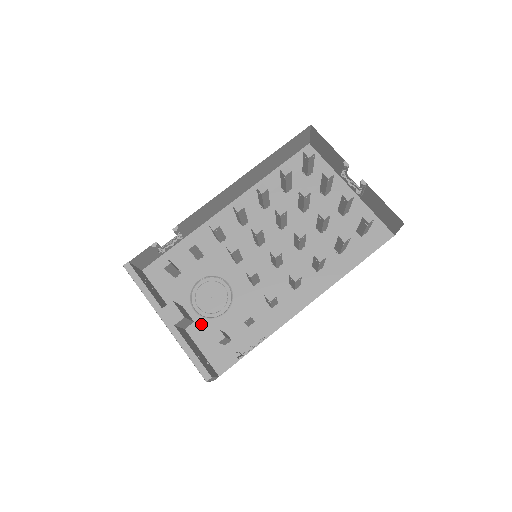
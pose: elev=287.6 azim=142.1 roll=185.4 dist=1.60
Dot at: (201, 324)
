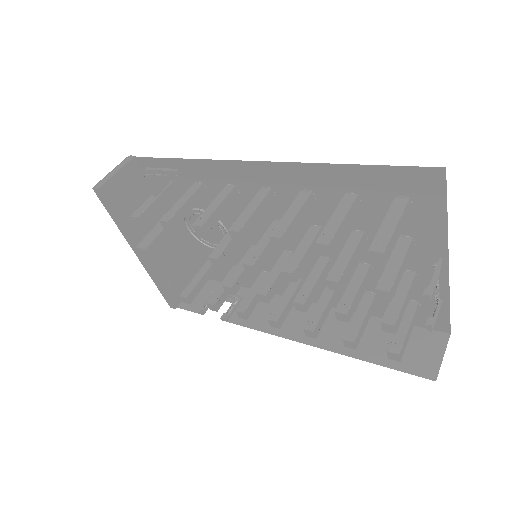
Dot at: (192, 240)
